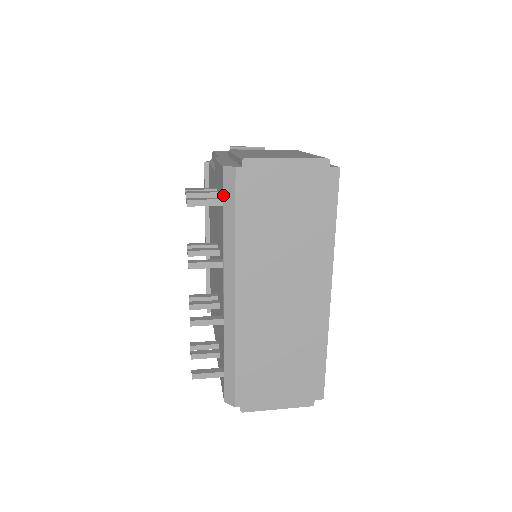
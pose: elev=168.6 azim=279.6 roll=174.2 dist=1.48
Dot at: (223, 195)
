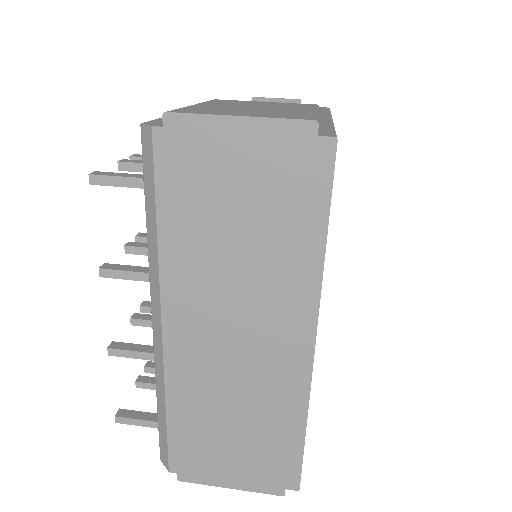
Dot at: (143, 171)
